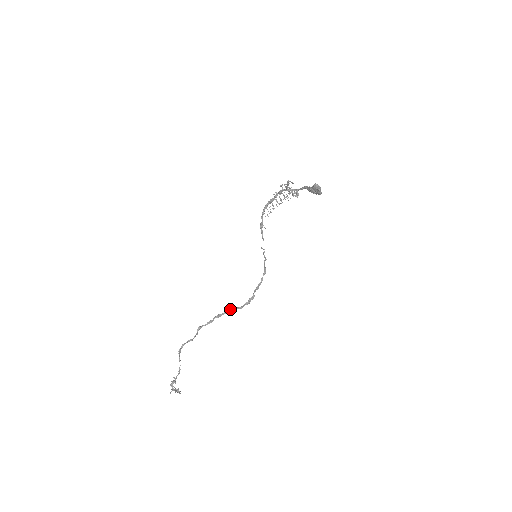
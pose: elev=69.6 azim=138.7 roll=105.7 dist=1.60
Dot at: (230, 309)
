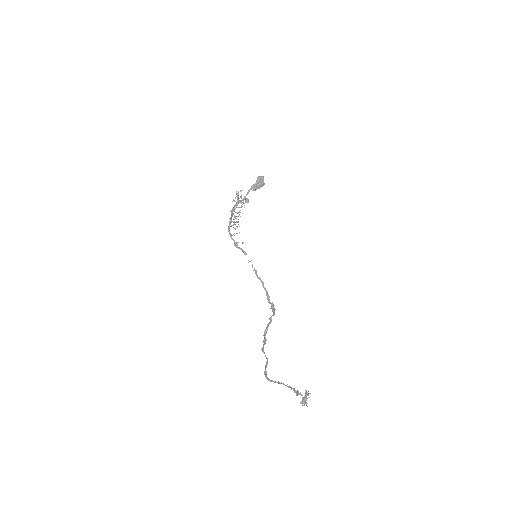
Dot at: (269, 319)
